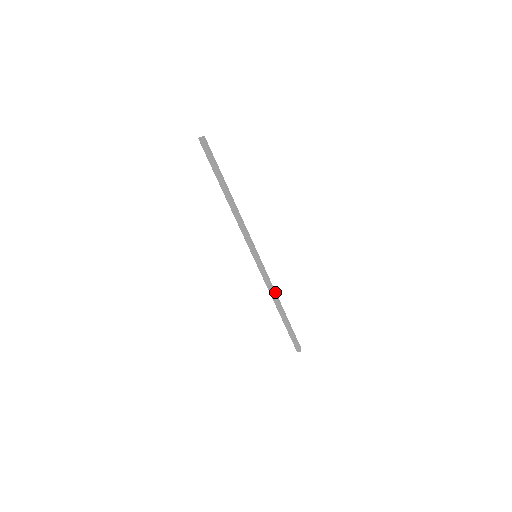
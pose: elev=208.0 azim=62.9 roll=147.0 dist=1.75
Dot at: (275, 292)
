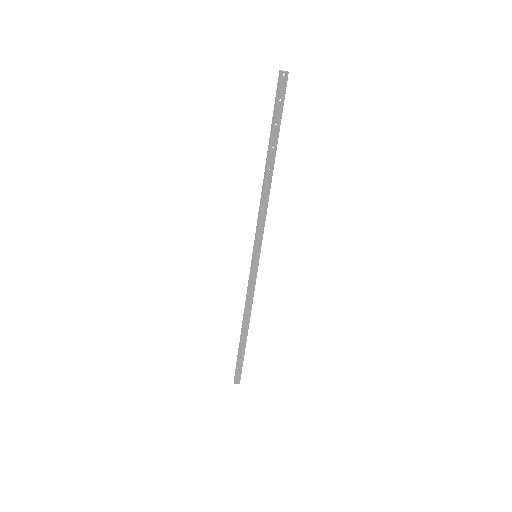
Dot at: (250, 307)
